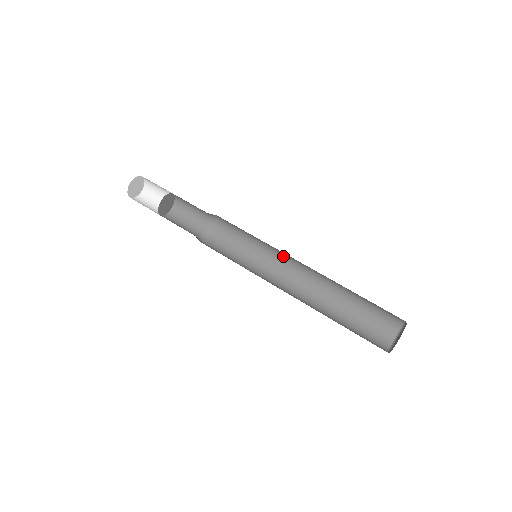
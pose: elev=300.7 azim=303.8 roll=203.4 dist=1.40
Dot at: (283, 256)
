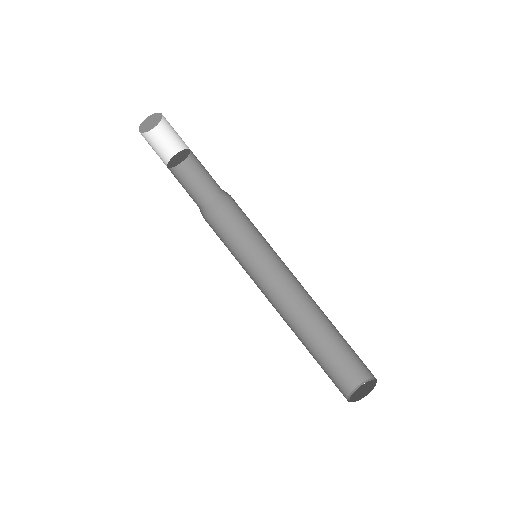
Dot at: occluded
